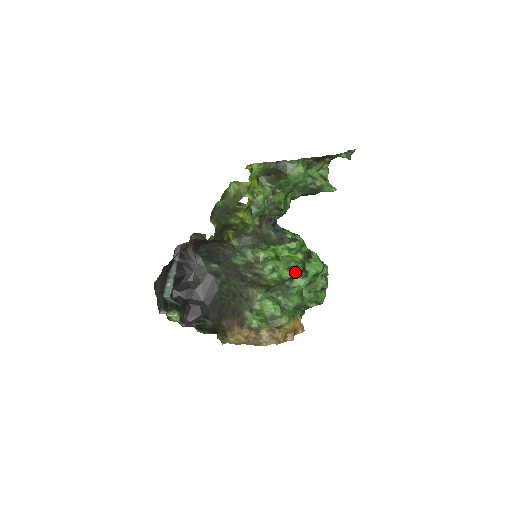
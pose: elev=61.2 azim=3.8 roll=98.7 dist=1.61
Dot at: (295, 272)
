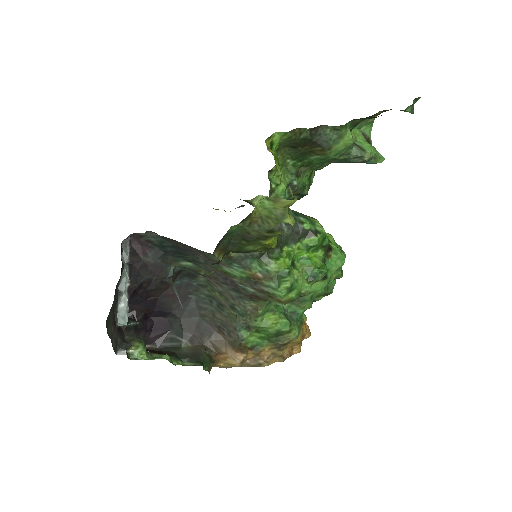
Dot at: (317, 281)
